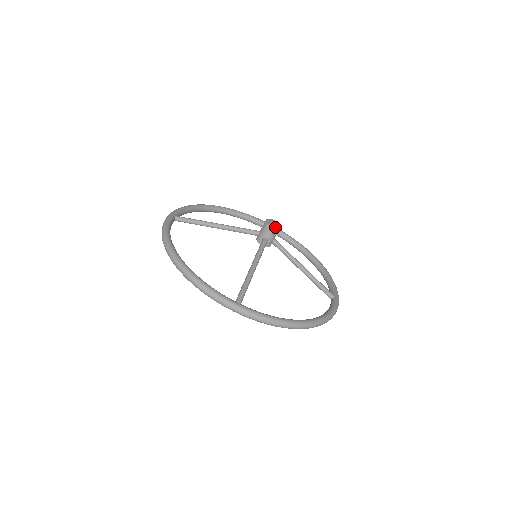
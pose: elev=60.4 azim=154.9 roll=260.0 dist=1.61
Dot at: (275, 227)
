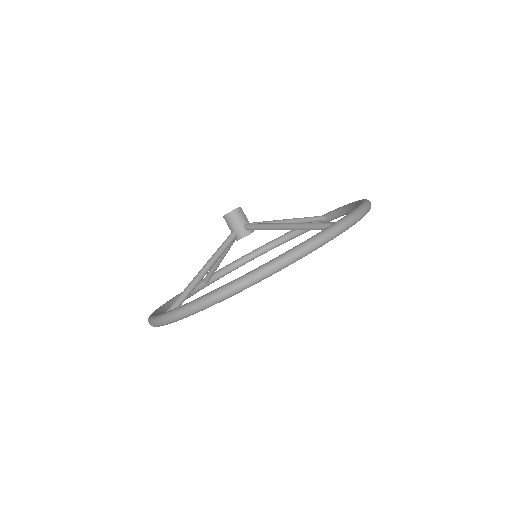
Dot at: (238, 207)
